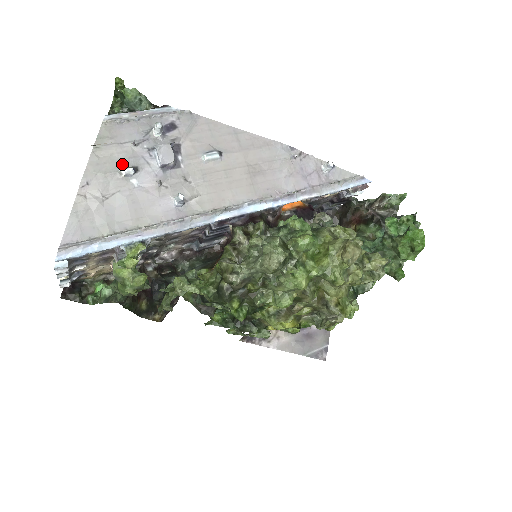
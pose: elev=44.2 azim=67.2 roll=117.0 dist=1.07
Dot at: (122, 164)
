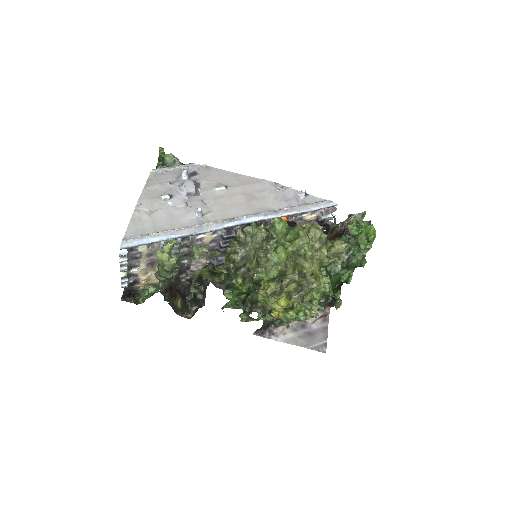
Dot at: (162, 194)
